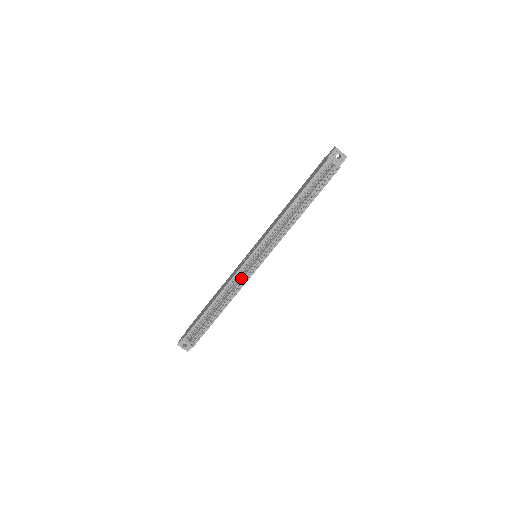
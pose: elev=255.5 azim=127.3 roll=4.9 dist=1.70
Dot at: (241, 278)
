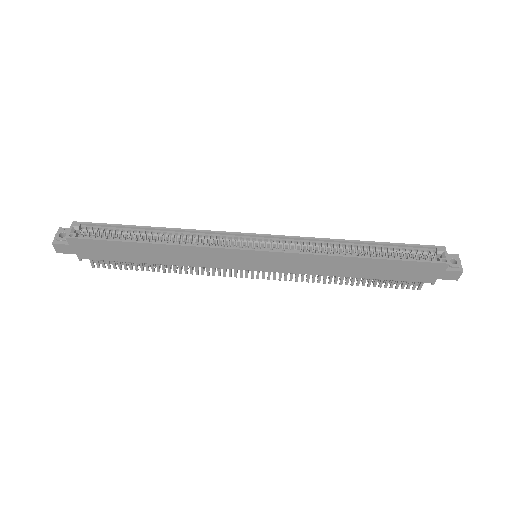
Dot at: (217, 244)
